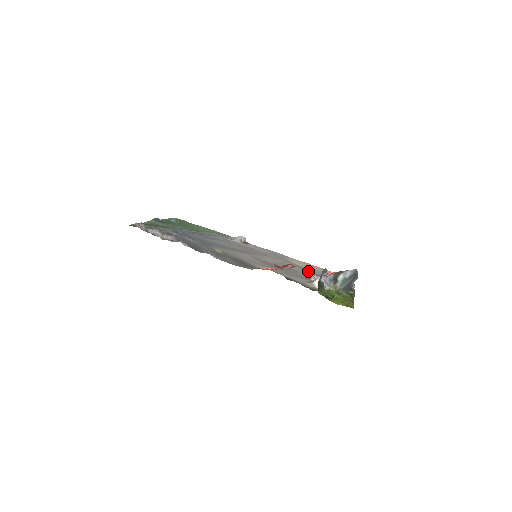
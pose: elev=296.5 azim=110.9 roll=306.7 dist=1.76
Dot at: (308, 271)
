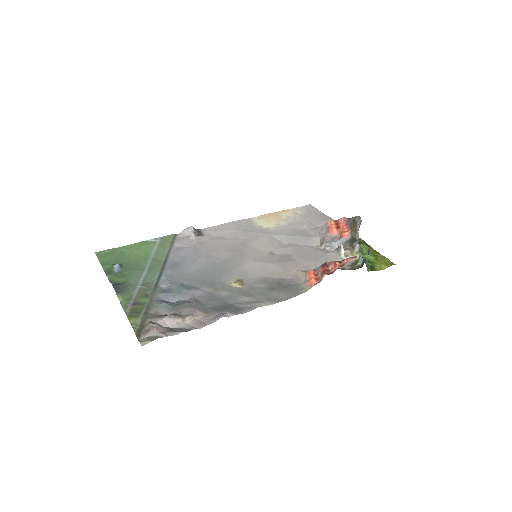
Dot at: (297, 234)
